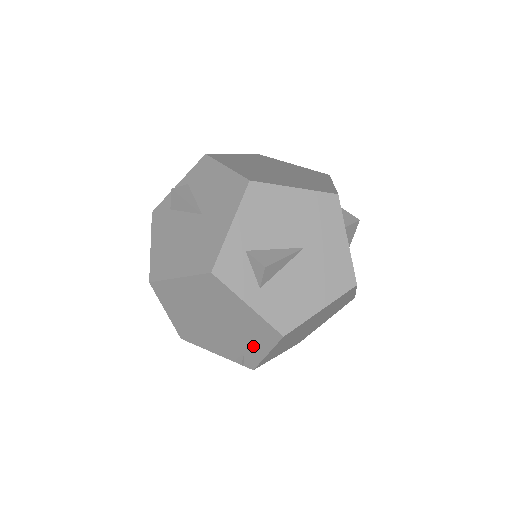
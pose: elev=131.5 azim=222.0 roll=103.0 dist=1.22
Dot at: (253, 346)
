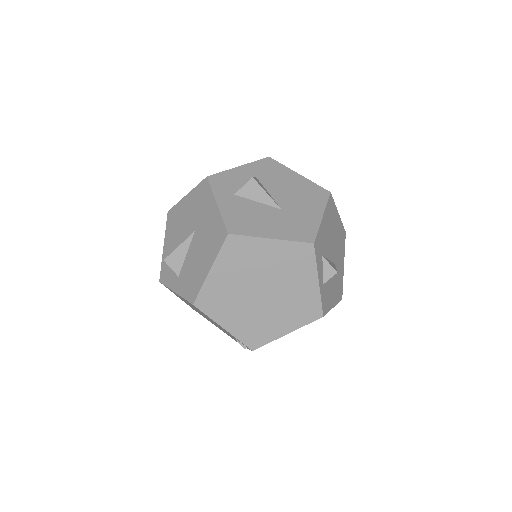
Dot at: occluded
